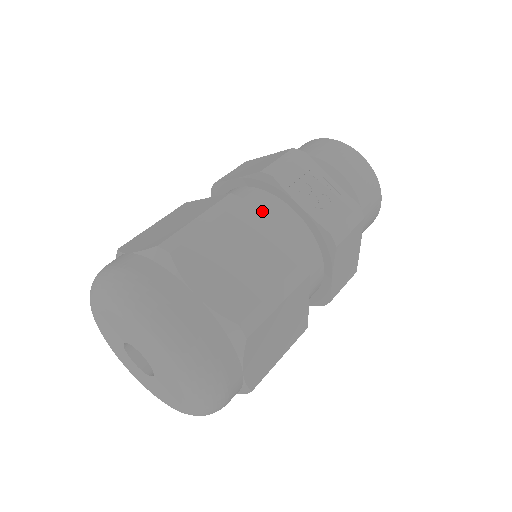
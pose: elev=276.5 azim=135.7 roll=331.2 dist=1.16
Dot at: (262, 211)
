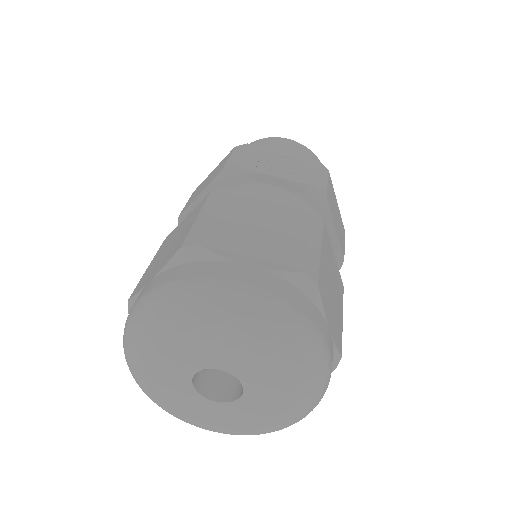
Dot at: occluded
